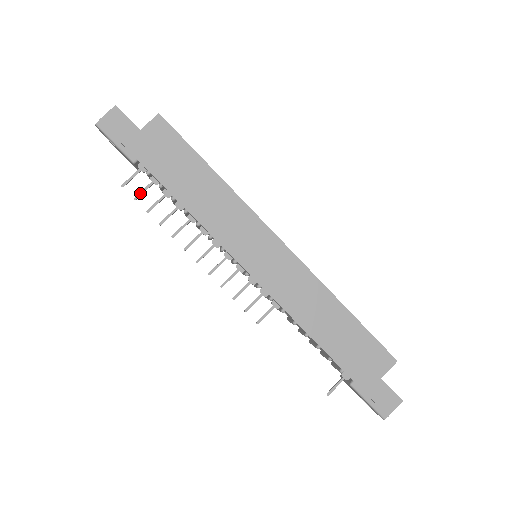
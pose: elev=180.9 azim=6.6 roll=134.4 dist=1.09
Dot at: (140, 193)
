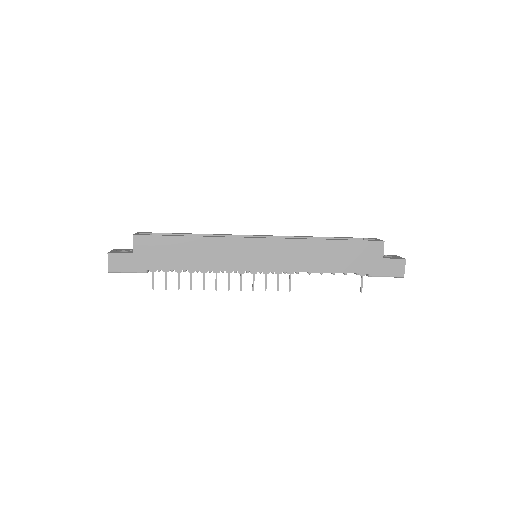
Dot at: (165, 284)
